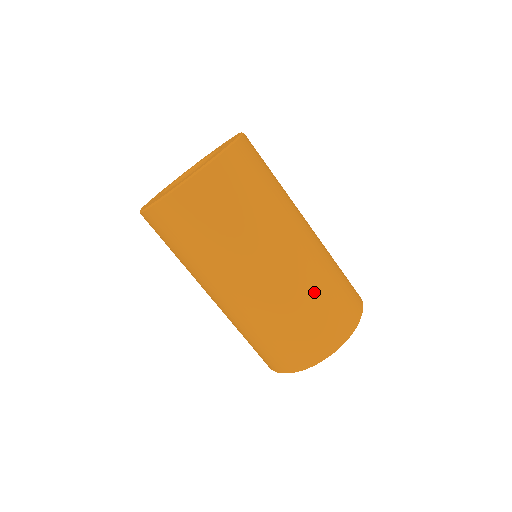
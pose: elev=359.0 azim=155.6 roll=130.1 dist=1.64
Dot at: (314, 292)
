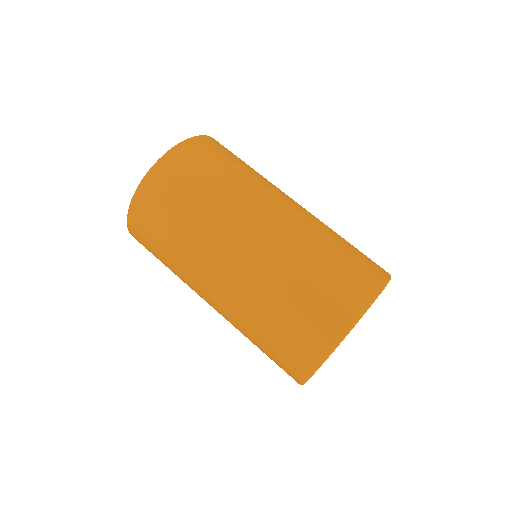
Dot at: (310, 253)
